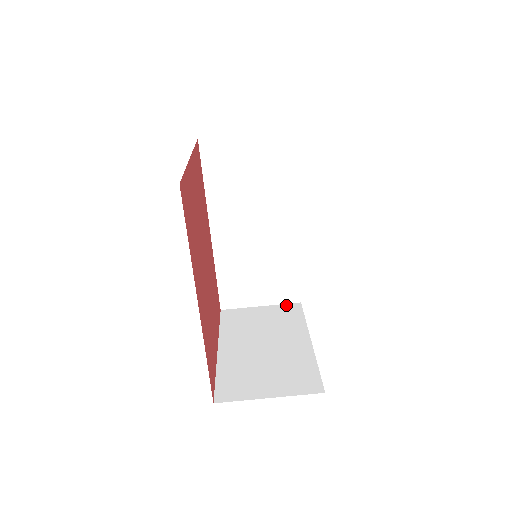
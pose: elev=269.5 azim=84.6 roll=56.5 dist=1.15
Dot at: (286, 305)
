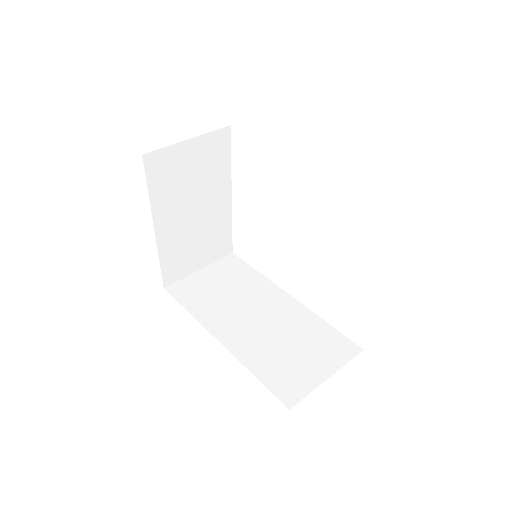
Dot at: (351, 357)
